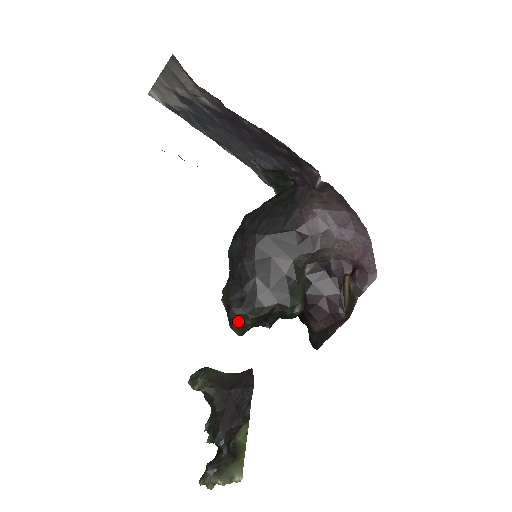
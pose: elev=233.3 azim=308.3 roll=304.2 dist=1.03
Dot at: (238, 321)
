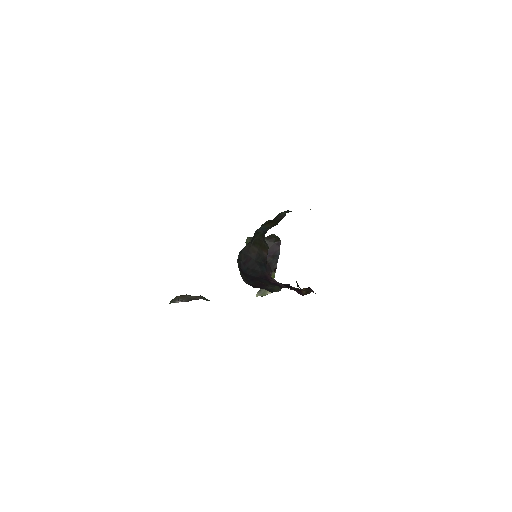
Dot at: occluded
